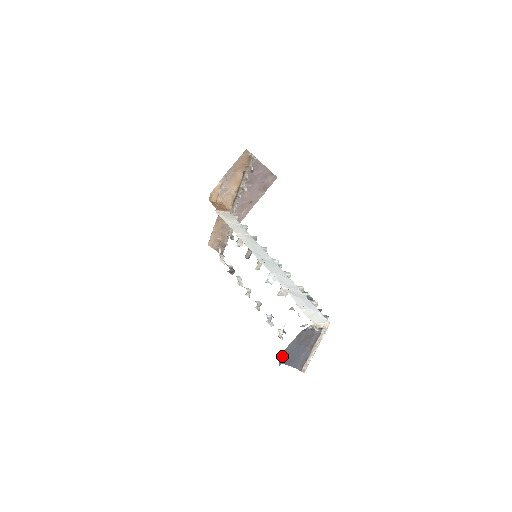
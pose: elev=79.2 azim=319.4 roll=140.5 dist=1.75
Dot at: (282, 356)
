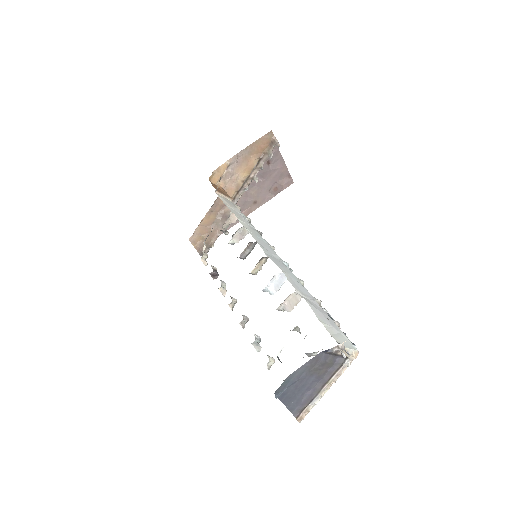
Dot at: (282, 385)
